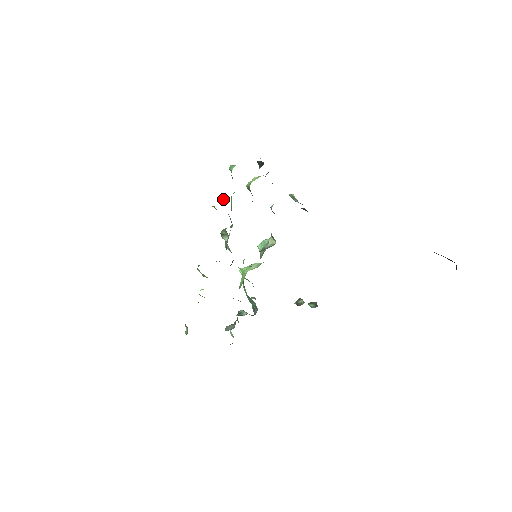
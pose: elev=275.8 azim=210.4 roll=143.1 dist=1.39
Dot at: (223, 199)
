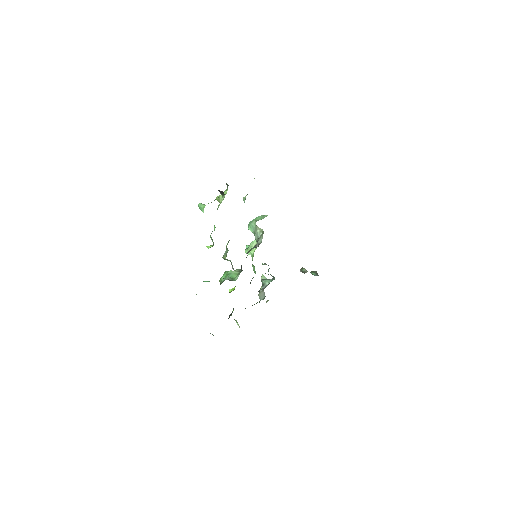
Dot at: (211, 239)
